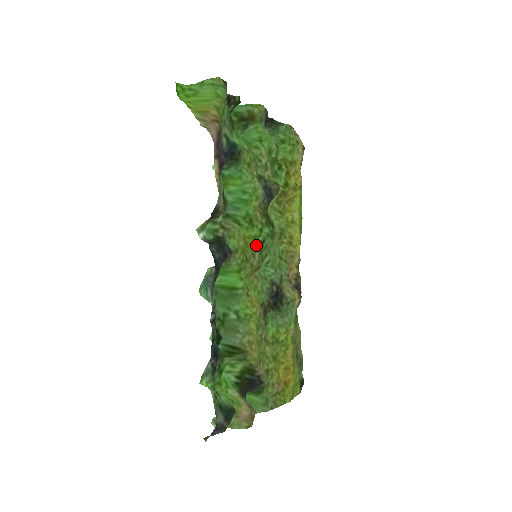
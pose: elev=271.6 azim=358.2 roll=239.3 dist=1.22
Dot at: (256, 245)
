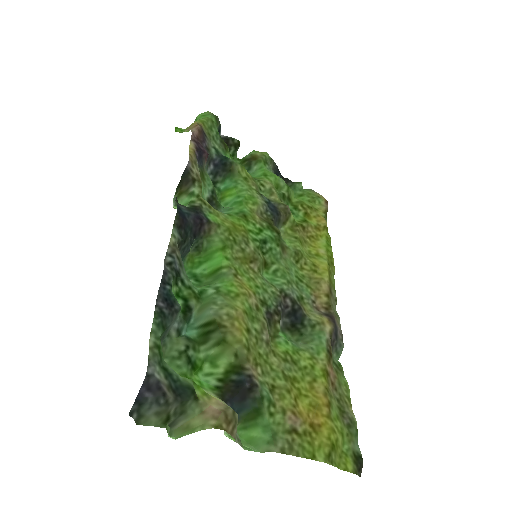
Dot at: (251, 237)
